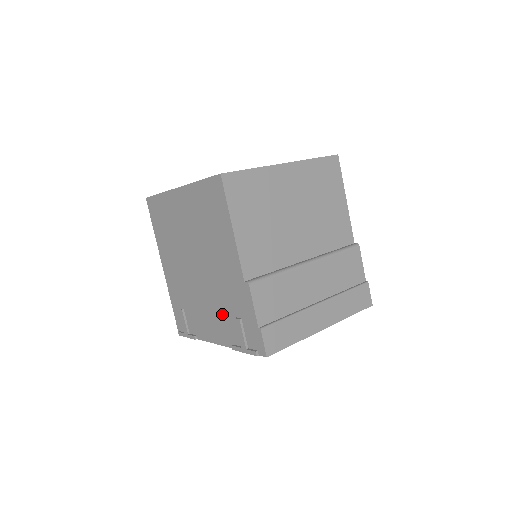
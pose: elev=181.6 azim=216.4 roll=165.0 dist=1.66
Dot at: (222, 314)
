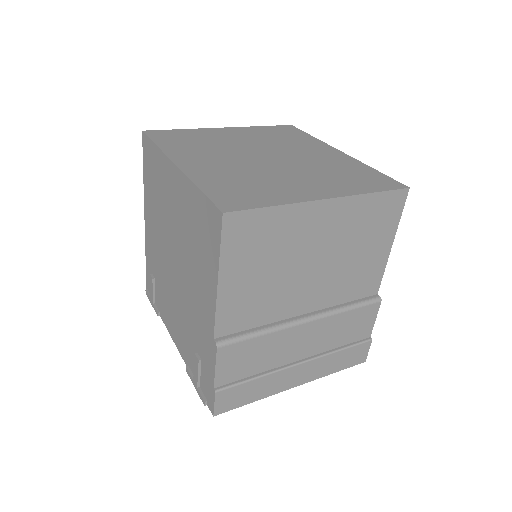
Dot at: (186, 332)
